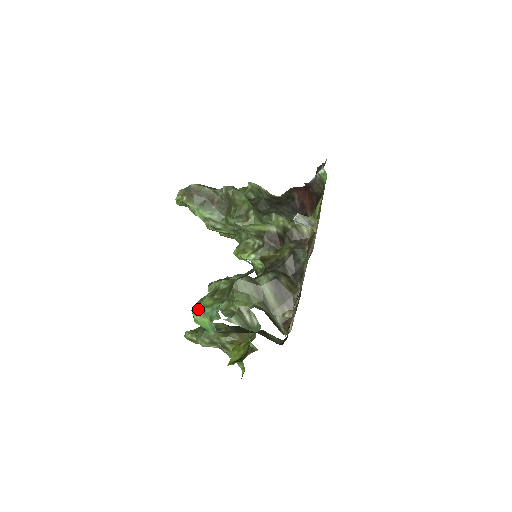
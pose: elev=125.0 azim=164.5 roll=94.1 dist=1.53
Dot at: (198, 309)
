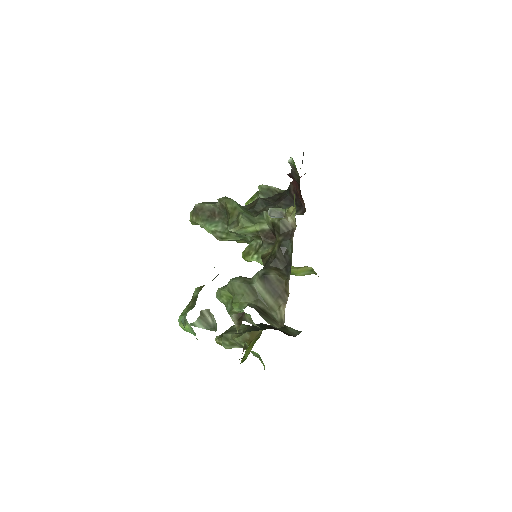
Dot at: occluded
